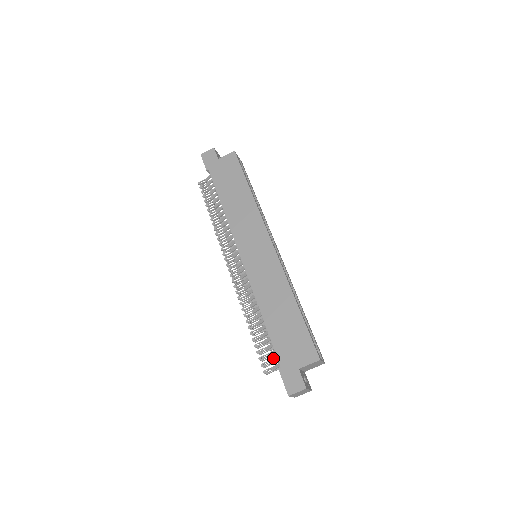
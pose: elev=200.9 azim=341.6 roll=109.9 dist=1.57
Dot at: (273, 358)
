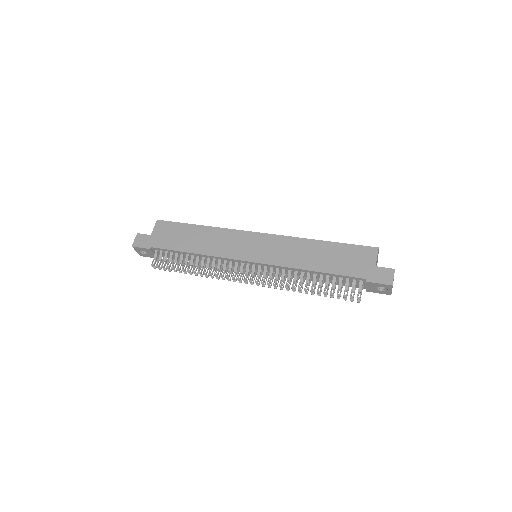
Dot at: (352, 285)
